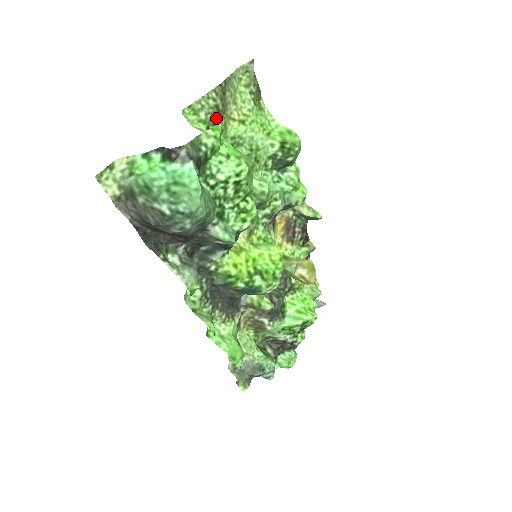
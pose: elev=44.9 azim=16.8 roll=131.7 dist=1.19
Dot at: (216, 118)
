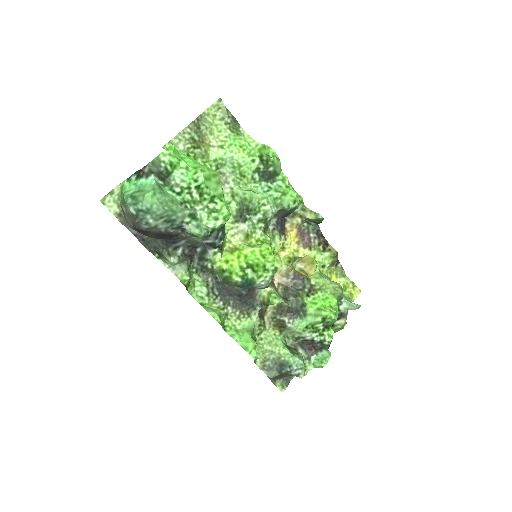
Dot at: (194, 147)
